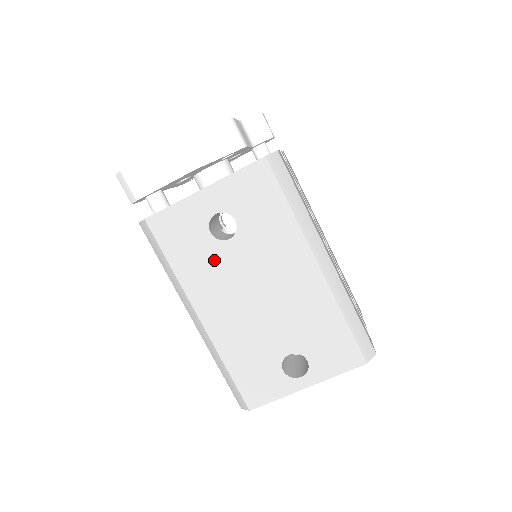
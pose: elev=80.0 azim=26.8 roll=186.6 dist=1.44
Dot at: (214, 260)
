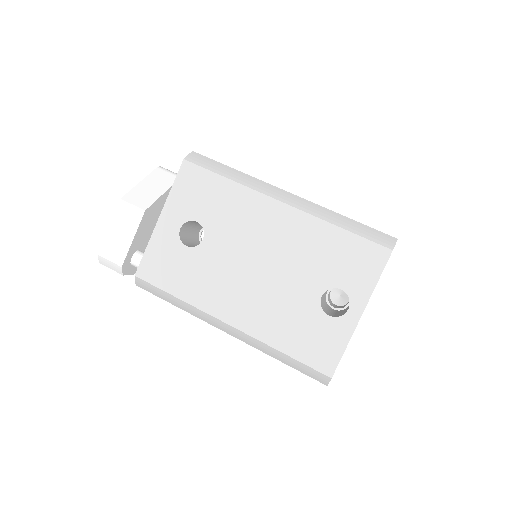
Dot at: (204, 265)
